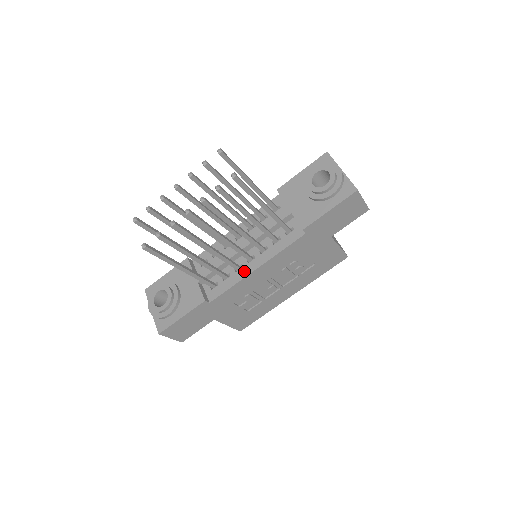
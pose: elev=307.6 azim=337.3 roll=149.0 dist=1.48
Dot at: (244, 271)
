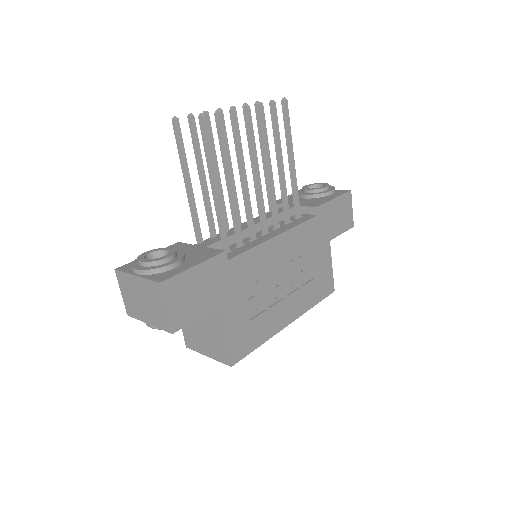
Dot at: (262, 239)
